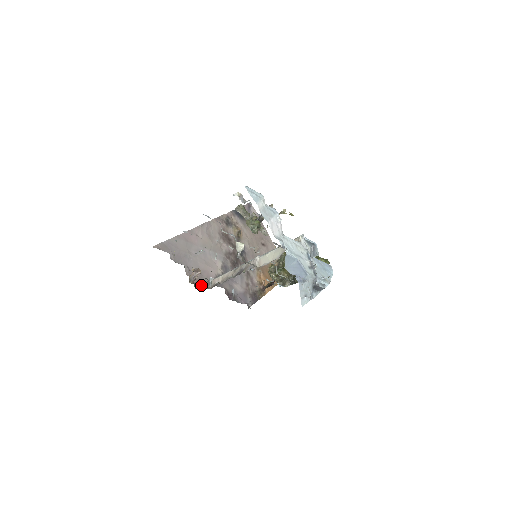
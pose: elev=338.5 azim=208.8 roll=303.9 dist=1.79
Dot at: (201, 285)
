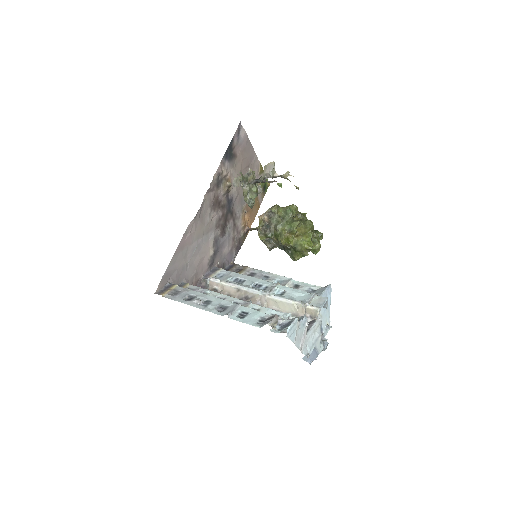
Dot at: (198, 286)
